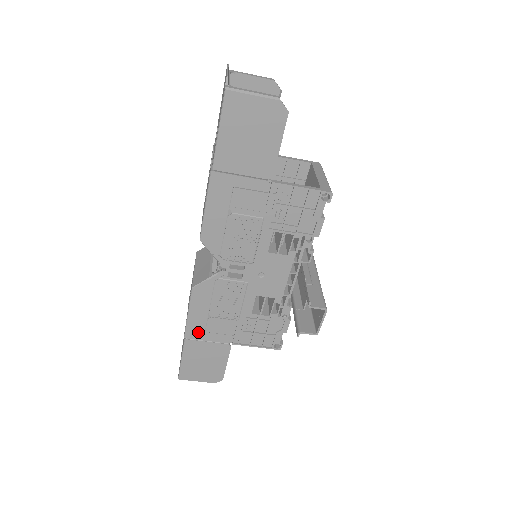
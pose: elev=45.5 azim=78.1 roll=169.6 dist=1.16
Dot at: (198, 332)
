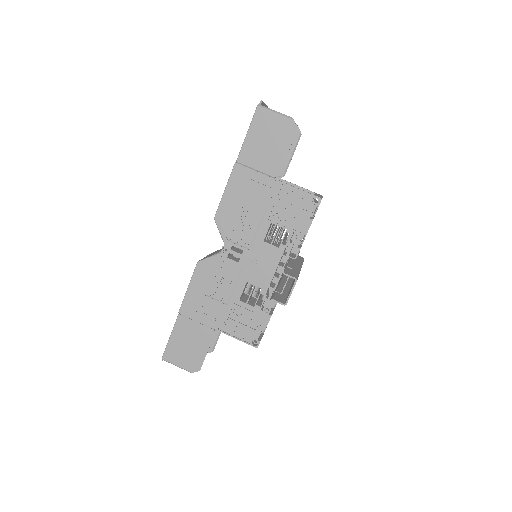
Dot at: (191, 309)
